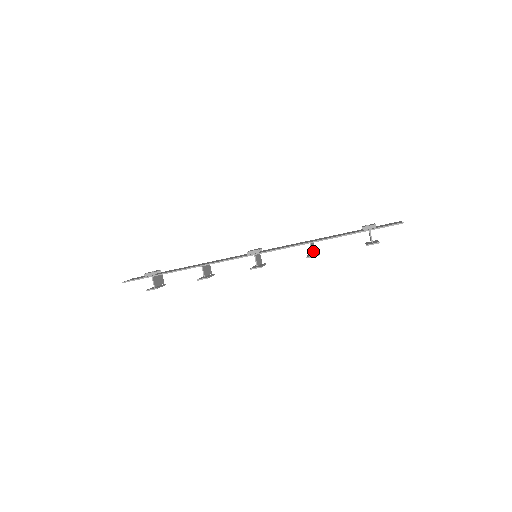
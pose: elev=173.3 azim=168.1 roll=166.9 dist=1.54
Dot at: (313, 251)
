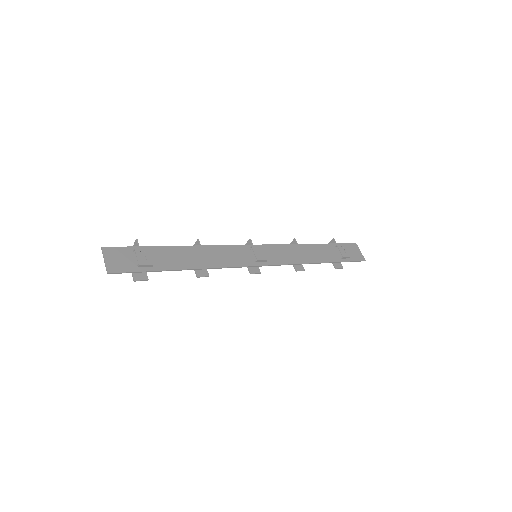
Dot at: occluded
